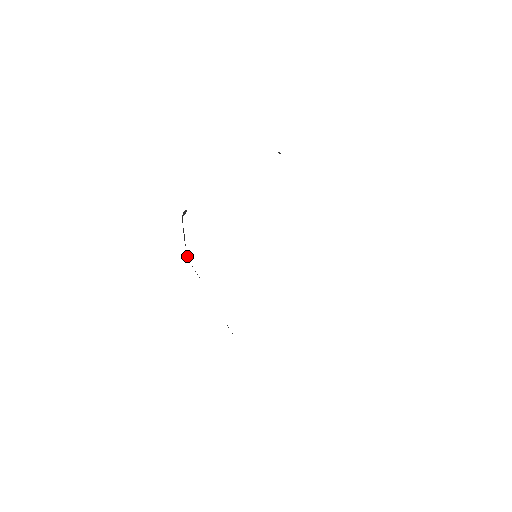
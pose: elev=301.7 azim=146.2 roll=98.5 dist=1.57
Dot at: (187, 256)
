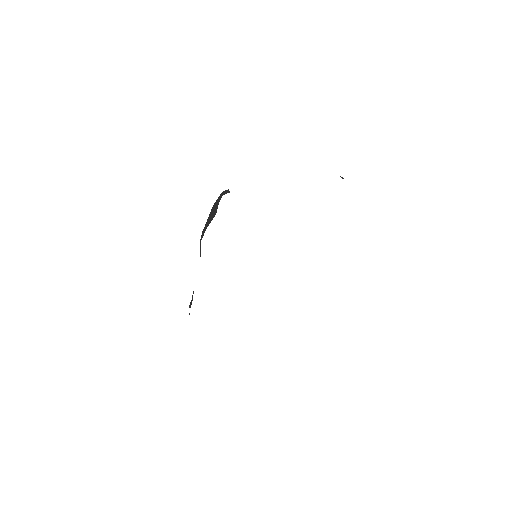
Dot at: (203, 233)
